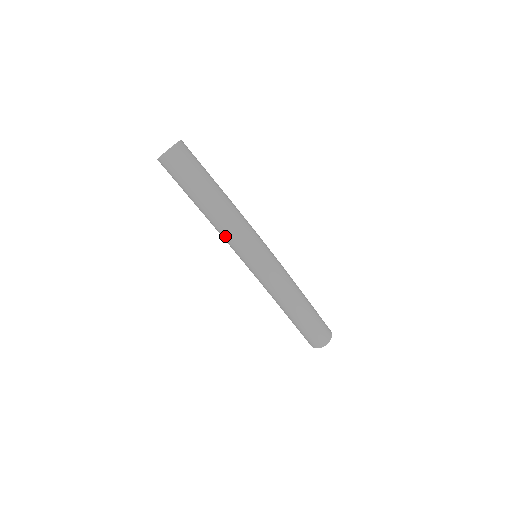
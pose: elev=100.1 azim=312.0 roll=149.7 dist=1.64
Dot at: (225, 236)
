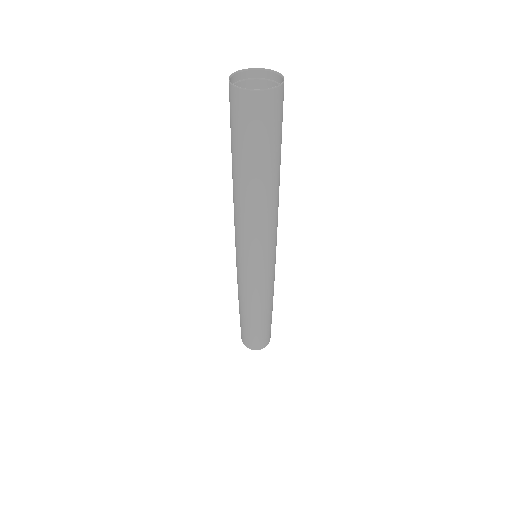
Dot at: (237, 227)
